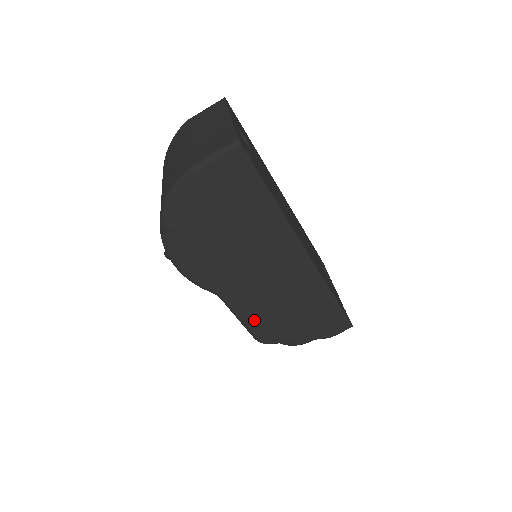
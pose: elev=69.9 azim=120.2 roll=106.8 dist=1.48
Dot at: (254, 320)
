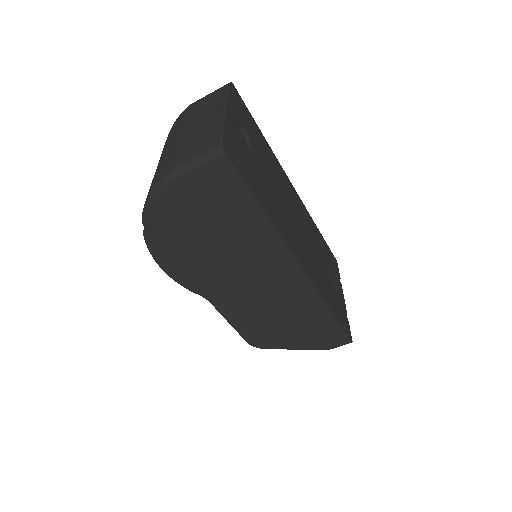
Dot at: (245, 325)
